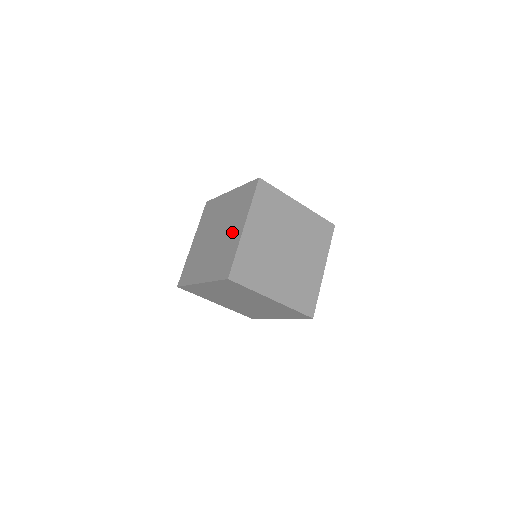
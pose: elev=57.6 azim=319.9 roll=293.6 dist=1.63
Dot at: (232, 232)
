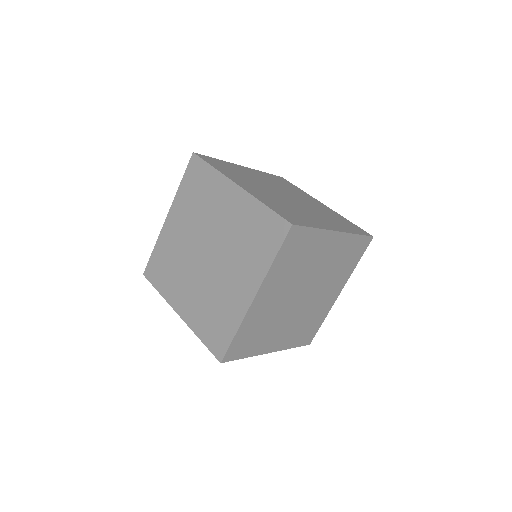
Dot at: (233, 285)
